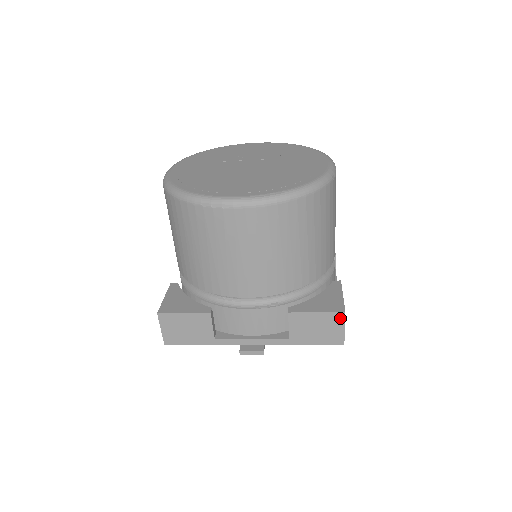
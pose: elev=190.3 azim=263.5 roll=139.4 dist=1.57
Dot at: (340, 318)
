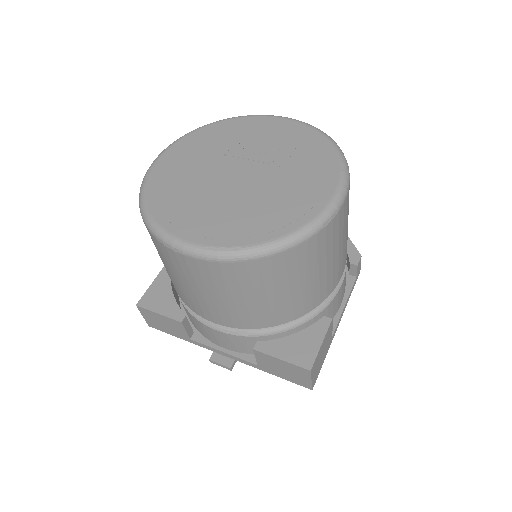
Dot at: (306, 372)
